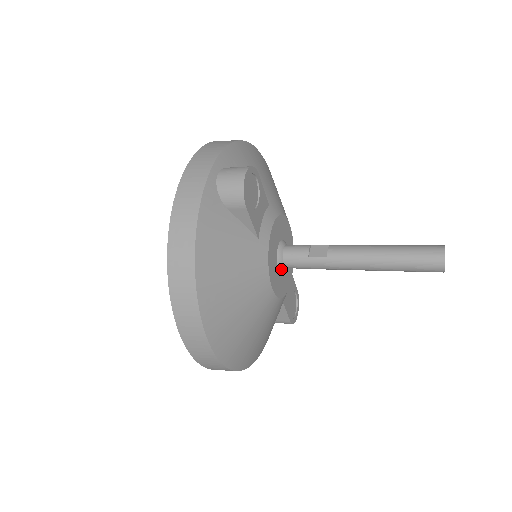
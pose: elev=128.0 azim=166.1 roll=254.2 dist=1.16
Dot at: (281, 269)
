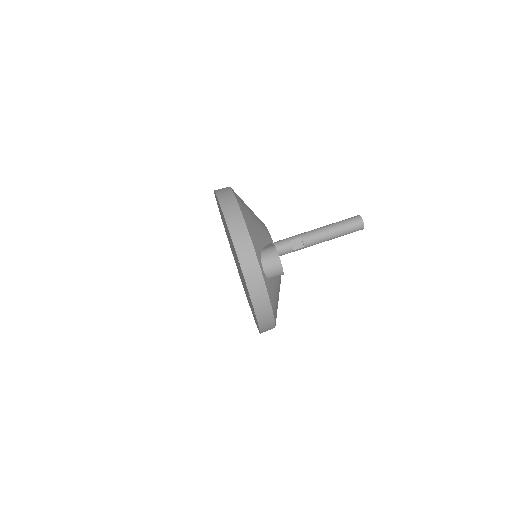
Dot at: occluded
